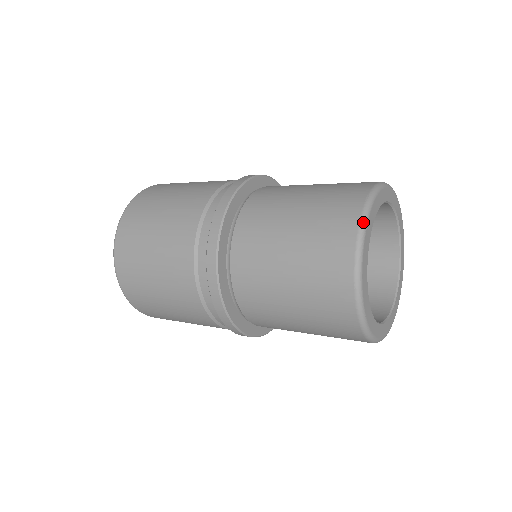
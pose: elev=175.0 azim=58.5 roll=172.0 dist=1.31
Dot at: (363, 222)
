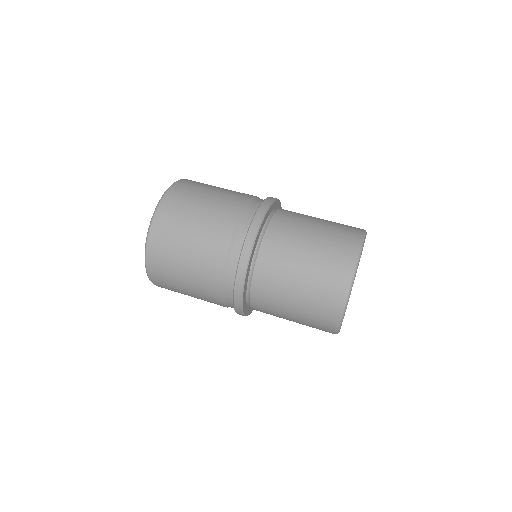
Dot at: (339, 326)
